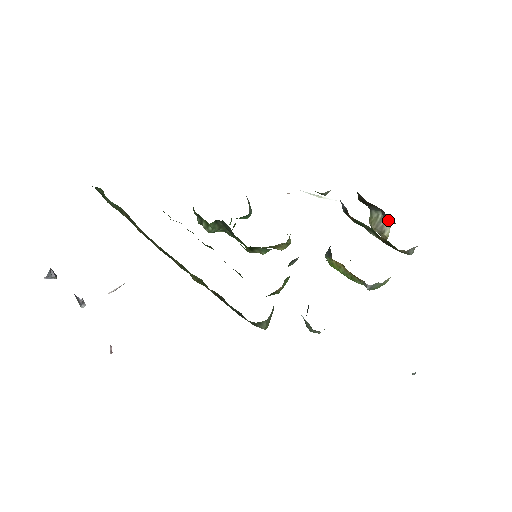
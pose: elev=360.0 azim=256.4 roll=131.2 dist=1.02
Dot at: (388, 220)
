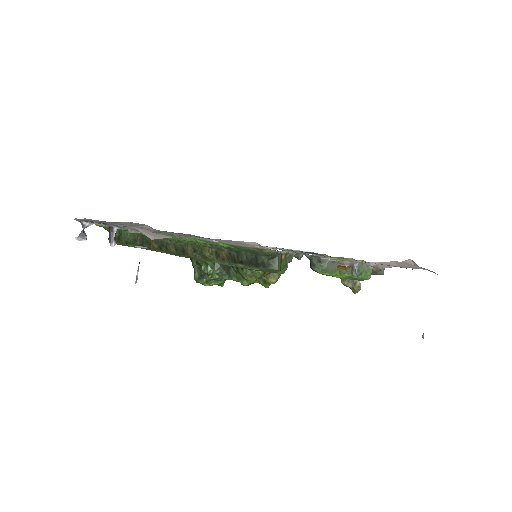
Dot at: occluded
